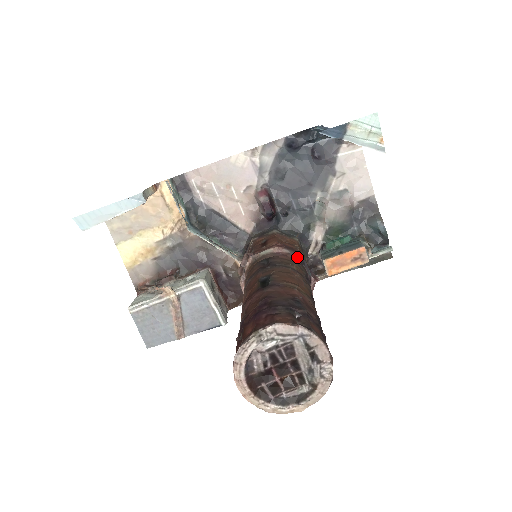
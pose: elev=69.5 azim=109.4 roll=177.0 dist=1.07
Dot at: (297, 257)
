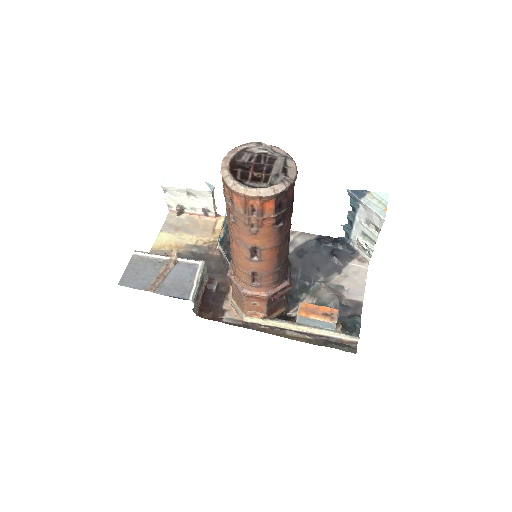
Dot at: occluded
